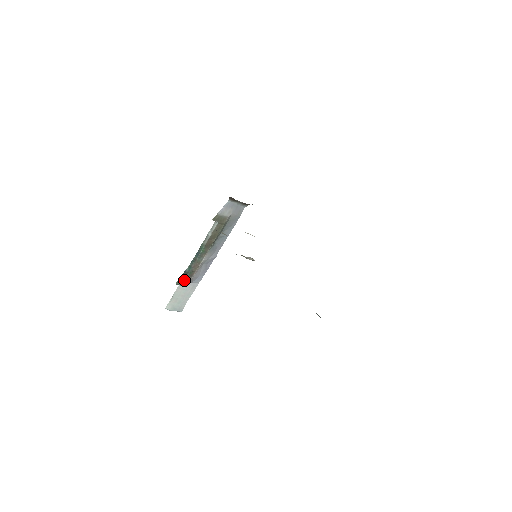
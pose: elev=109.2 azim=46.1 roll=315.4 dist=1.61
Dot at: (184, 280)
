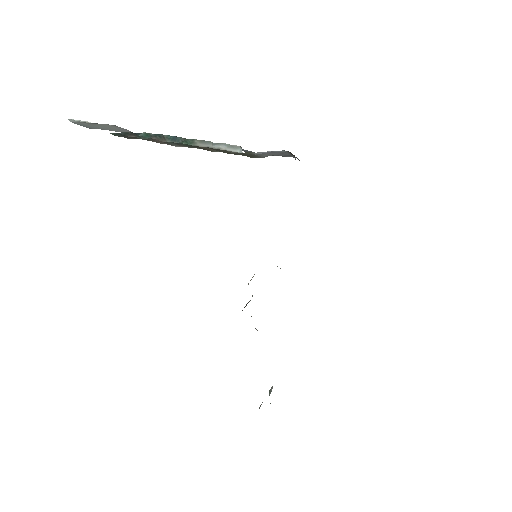
Dot at: (126, 136)
